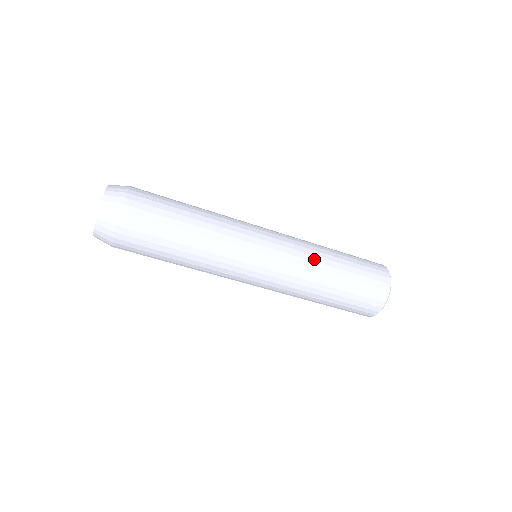
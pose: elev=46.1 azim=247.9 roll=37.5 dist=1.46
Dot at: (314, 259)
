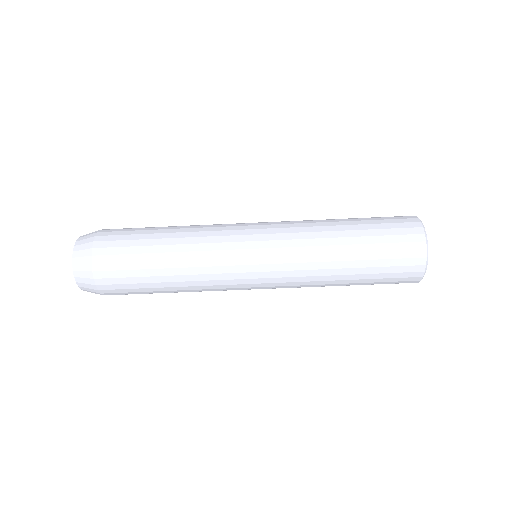
Dot at: (315, 230)
